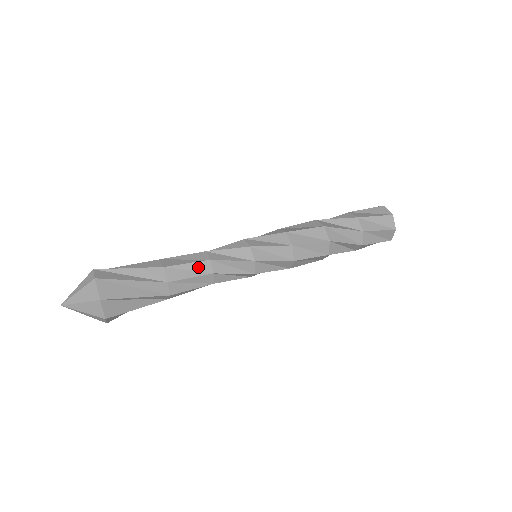
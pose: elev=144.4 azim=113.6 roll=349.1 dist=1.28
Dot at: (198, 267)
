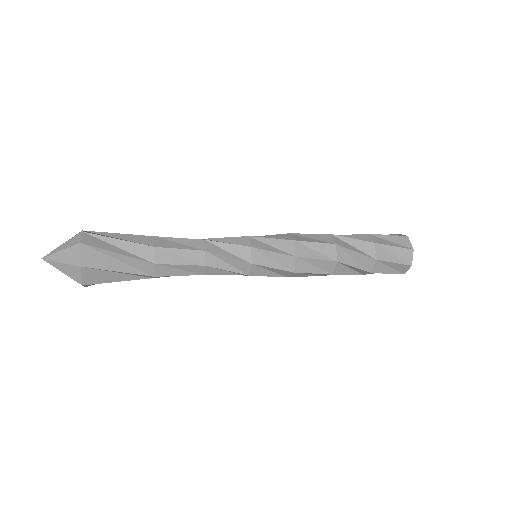
Dot at: (191, 255)
